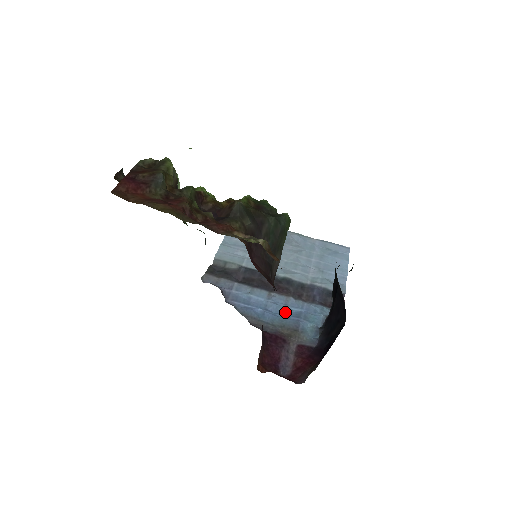
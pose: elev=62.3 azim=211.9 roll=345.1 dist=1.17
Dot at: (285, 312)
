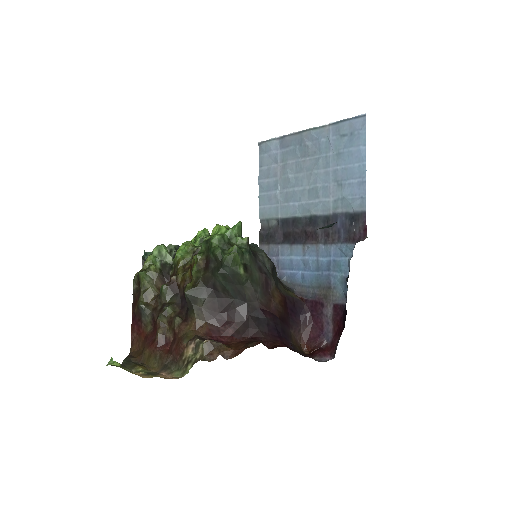
Dot at: (319, 267)
